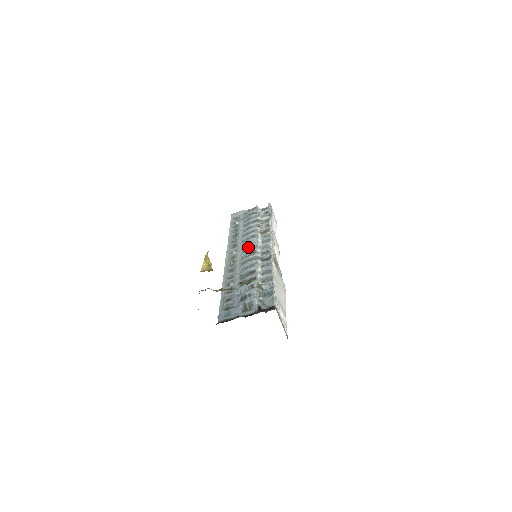
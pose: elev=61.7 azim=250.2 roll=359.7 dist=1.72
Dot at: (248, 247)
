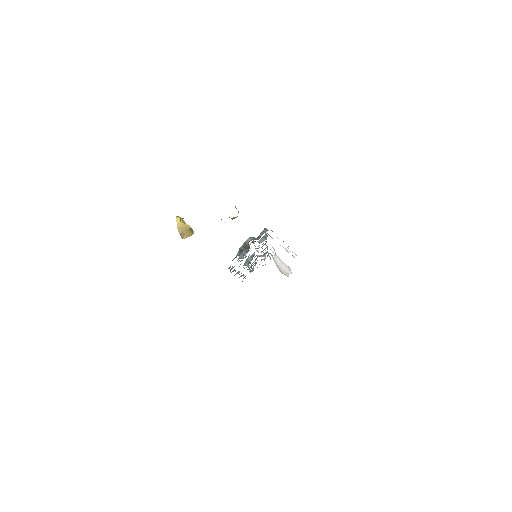
Dot at: (248, 259)
